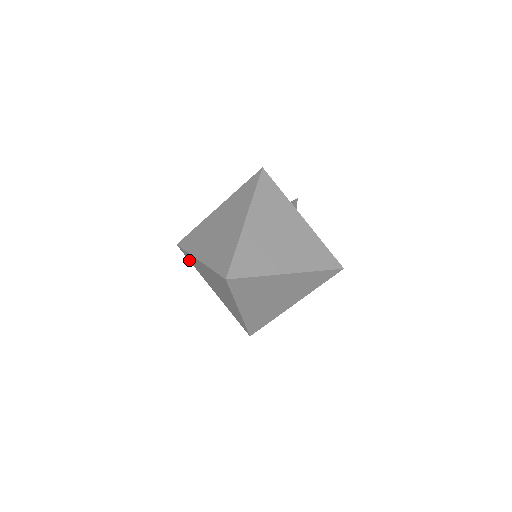
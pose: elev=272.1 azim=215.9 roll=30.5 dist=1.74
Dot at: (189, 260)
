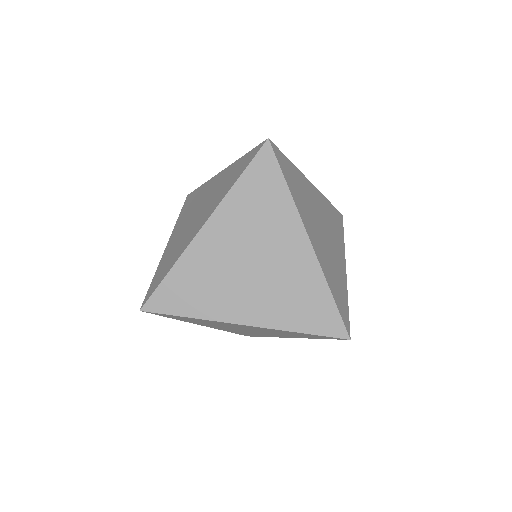
Dot at: occluded
